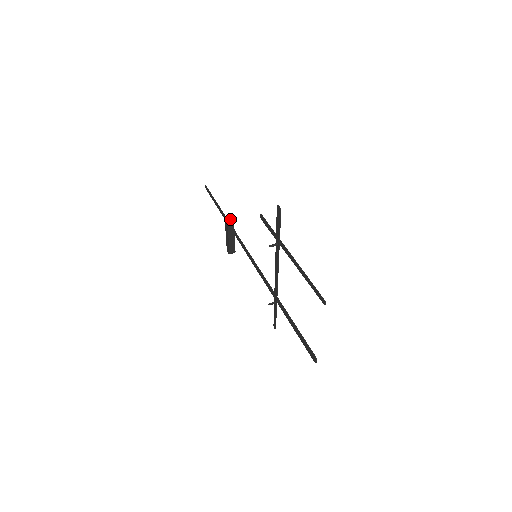
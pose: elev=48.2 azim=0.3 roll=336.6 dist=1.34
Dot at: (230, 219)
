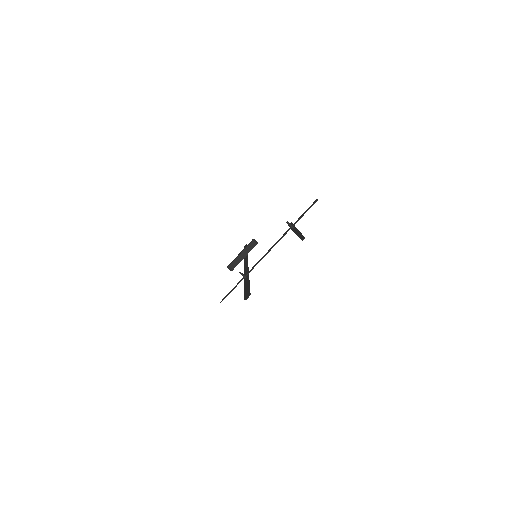
Dot at: (255, 241)
